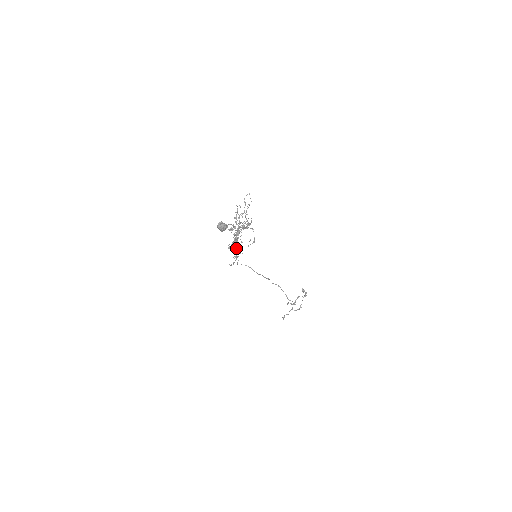
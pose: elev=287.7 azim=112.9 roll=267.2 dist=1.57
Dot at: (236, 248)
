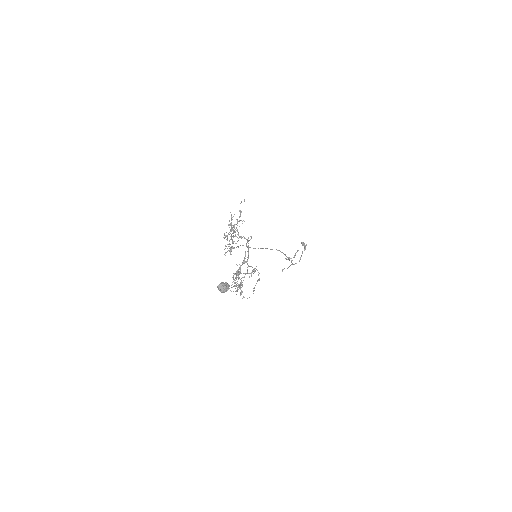
Dot at: (231, 239)
